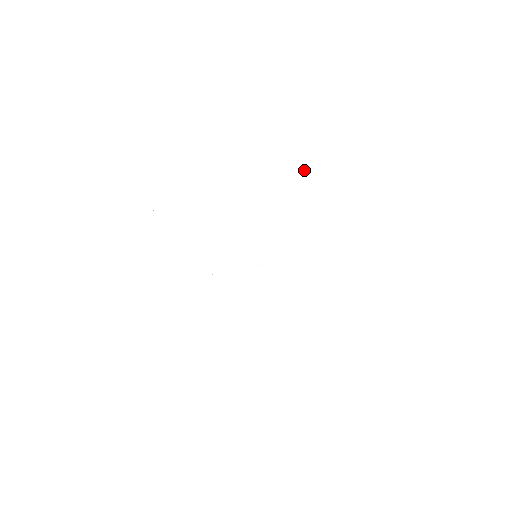
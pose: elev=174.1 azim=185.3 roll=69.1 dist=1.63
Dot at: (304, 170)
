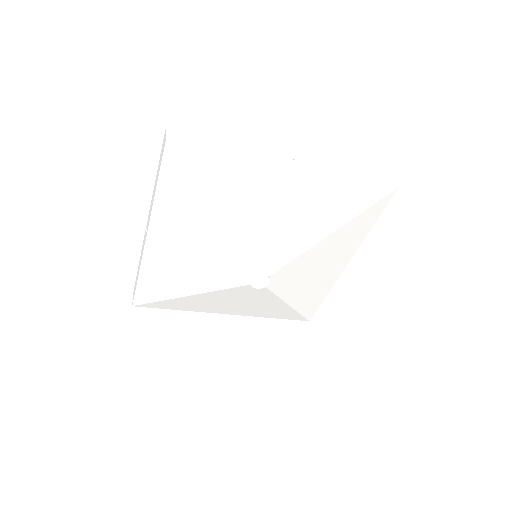
Dot at: (386, 204)
